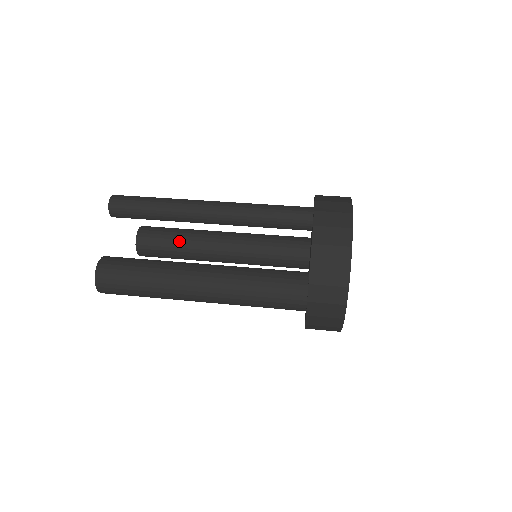
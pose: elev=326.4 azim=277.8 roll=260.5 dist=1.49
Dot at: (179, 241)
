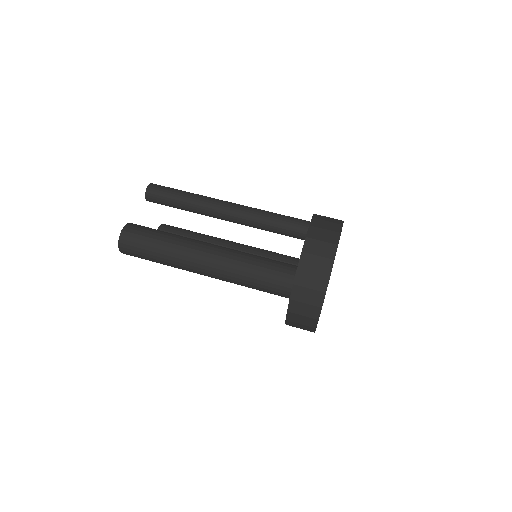
Dot at: occluded
